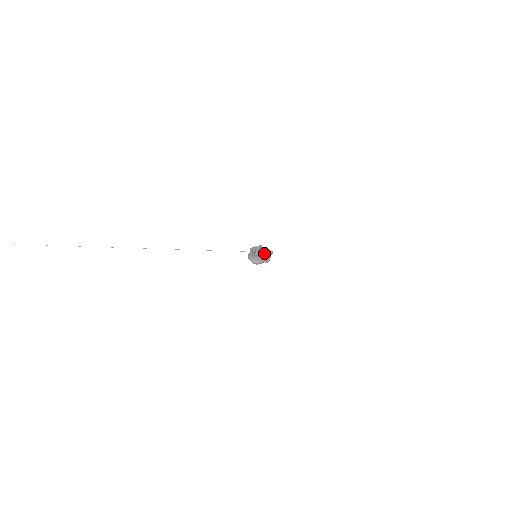
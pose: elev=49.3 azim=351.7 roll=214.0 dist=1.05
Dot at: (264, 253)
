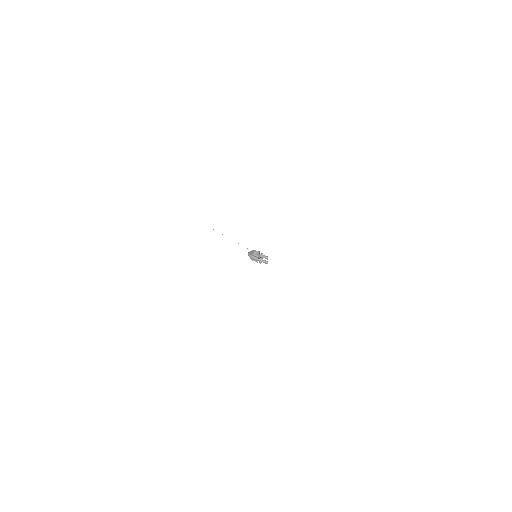
Dot at: occluded
